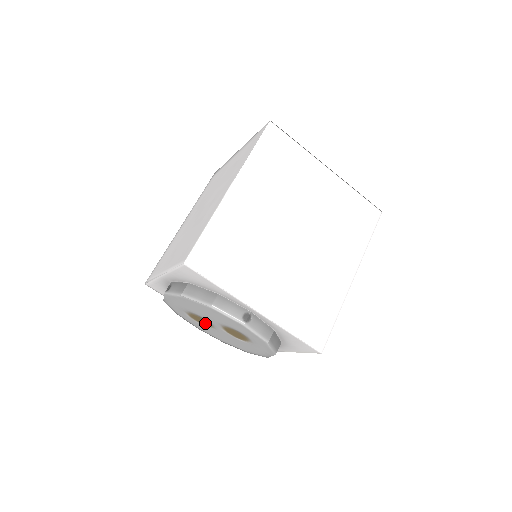
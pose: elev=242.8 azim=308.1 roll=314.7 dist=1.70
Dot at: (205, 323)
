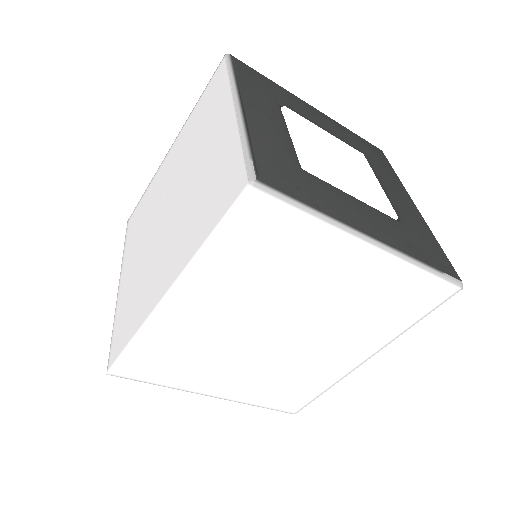
Dot at: occluded
